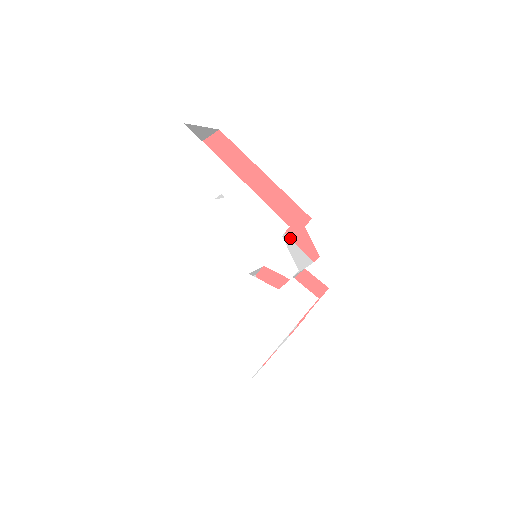
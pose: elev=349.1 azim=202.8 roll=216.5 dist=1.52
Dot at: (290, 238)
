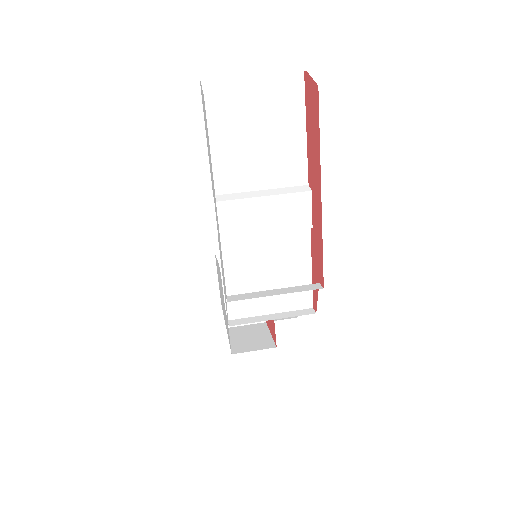
Dot at: (312, 269)
